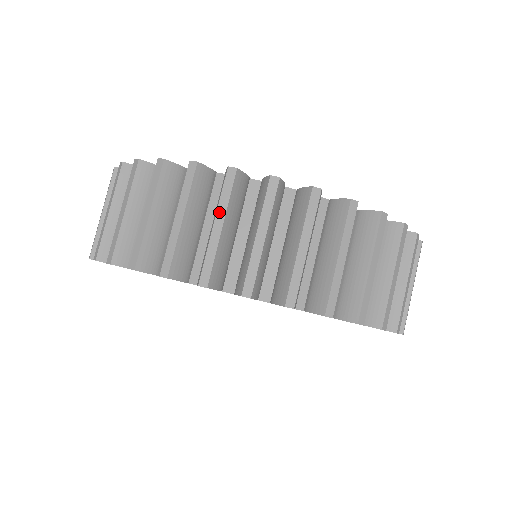
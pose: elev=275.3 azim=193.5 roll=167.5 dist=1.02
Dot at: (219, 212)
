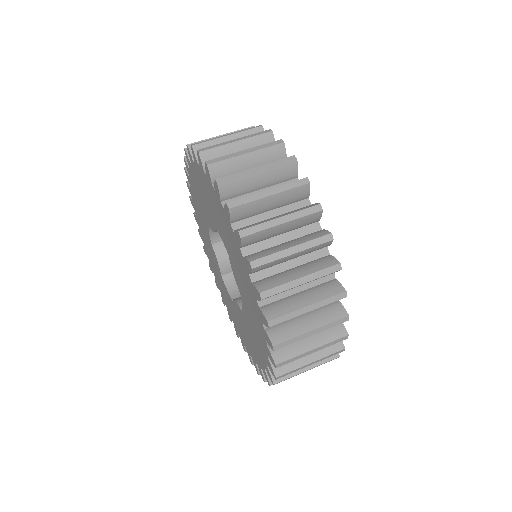
Dot at: (290, 216)
